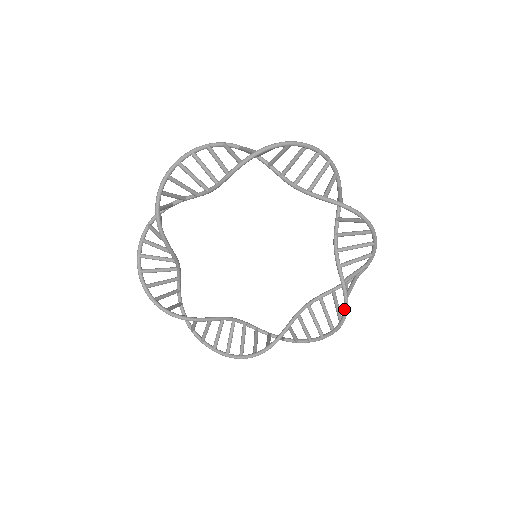
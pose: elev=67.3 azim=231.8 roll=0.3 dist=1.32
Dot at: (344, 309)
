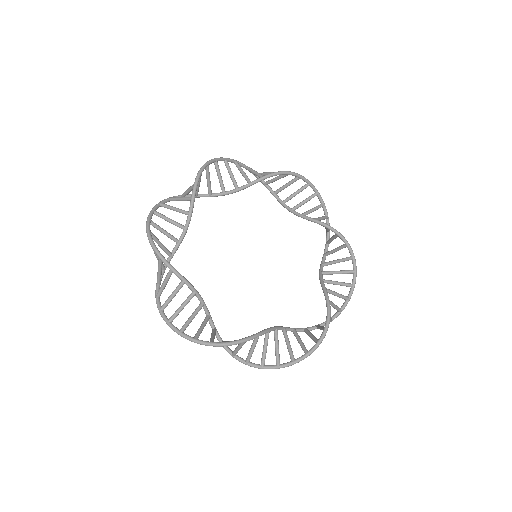
Dot at: (326, 325)
